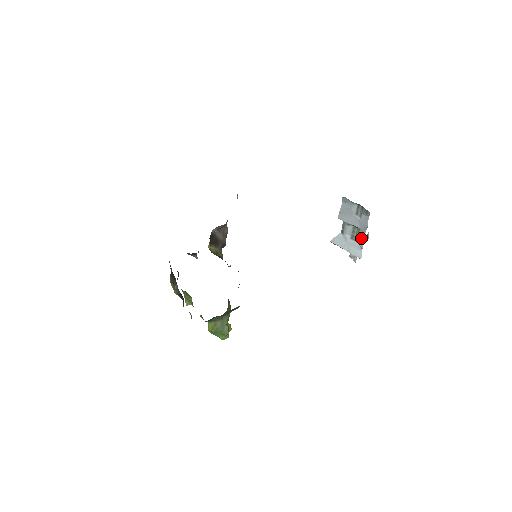
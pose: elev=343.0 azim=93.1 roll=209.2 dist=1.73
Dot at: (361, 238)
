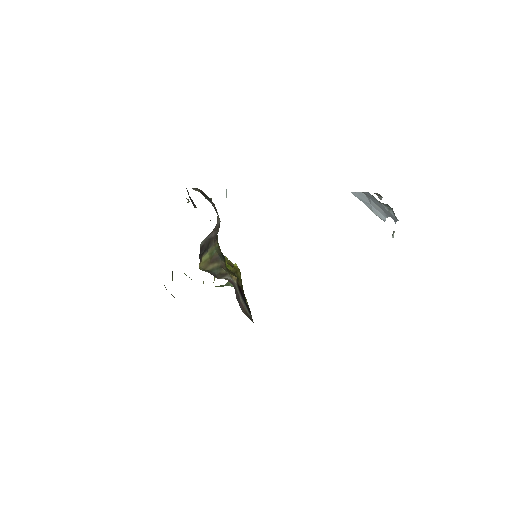
Dot at: (387, 214)
